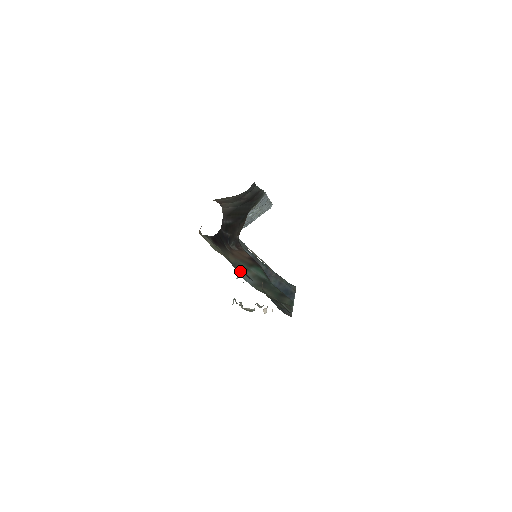
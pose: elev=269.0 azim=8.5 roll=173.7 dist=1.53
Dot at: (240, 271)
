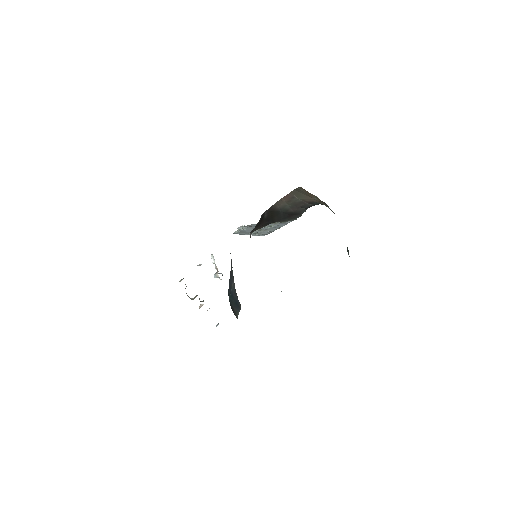
Dot at: occluded
